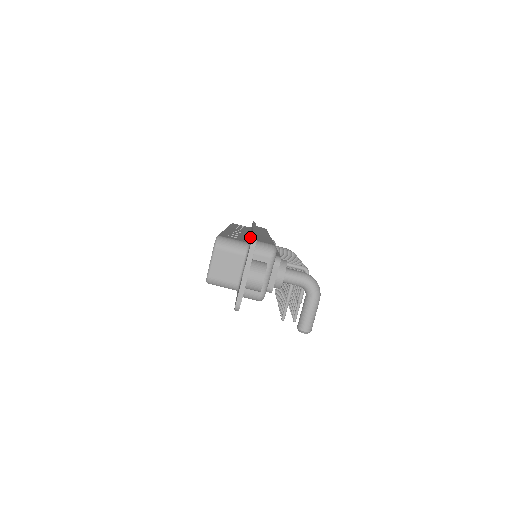
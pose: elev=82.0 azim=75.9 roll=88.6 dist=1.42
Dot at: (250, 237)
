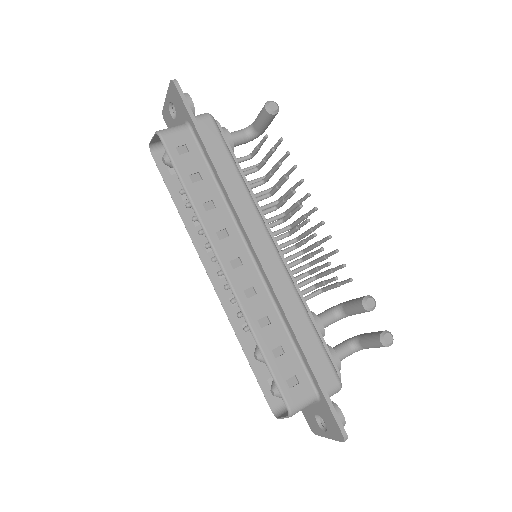
Dot at: occluded
